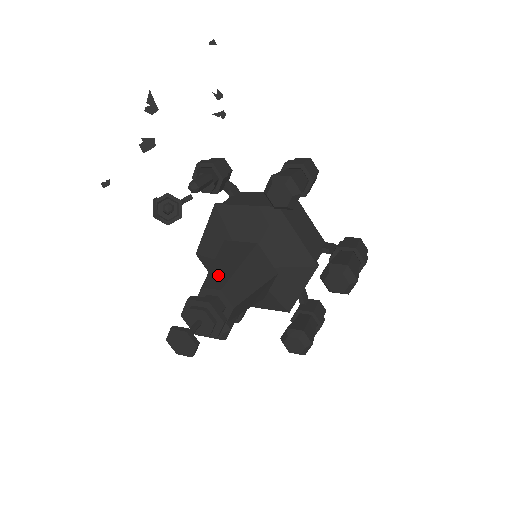
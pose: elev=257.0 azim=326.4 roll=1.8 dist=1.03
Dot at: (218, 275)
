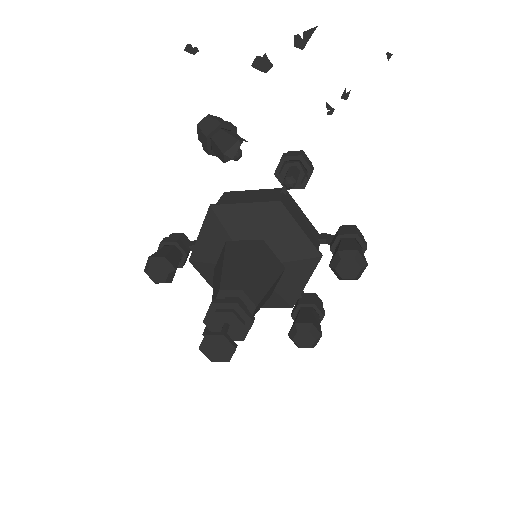
Dot at: (256, 284)
